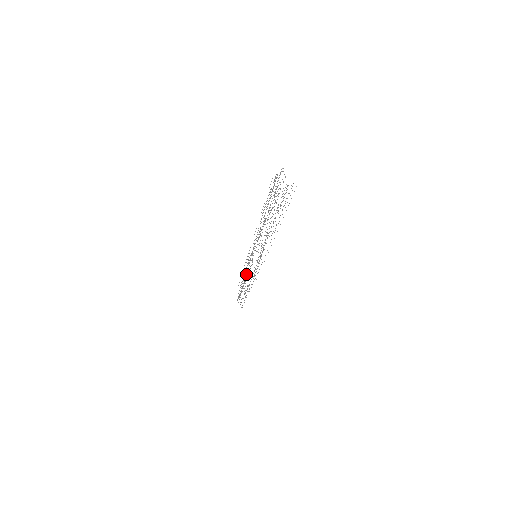
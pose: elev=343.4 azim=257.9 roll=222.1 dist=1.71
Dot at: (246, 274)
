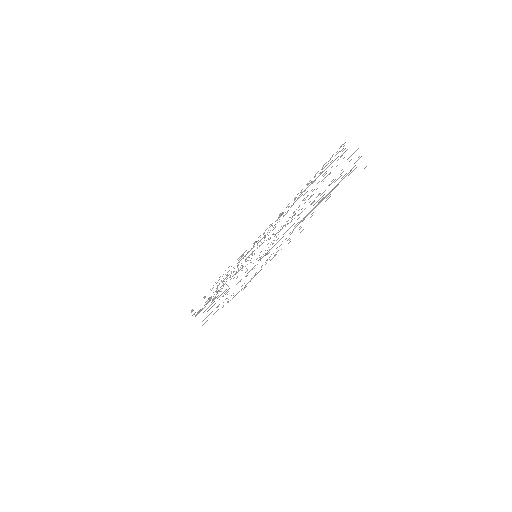
Dot at: occluded
